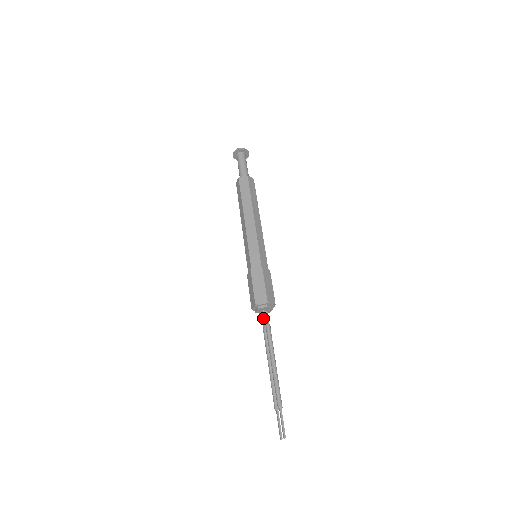
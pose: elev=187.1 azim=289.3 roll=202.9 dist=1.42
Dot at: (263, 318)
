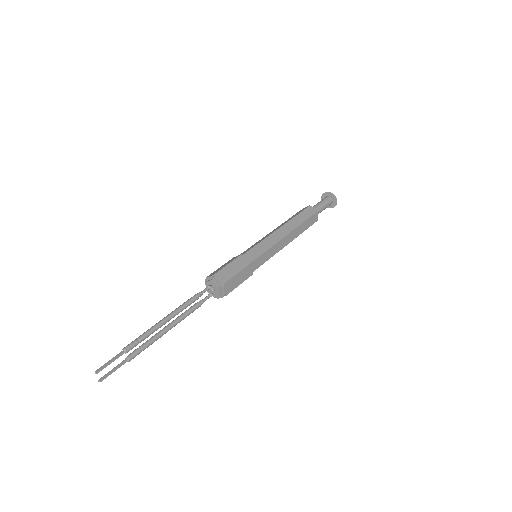
Dot at: (207, 296)
